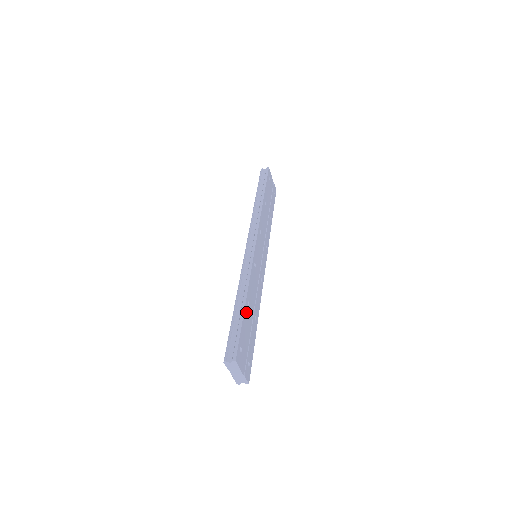
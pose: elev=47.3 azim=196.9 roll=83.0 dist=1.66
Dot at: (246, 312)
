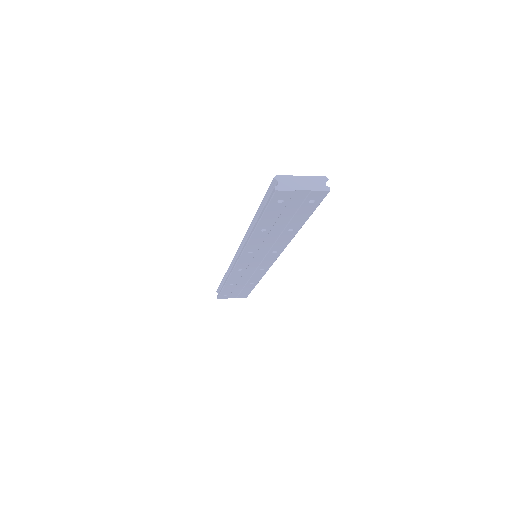
Dot at: (228, 287)
